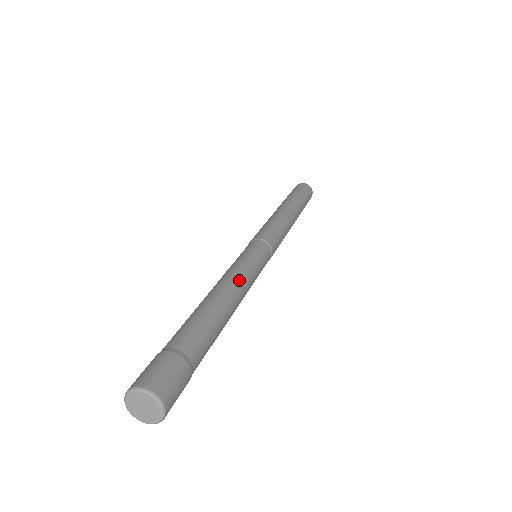
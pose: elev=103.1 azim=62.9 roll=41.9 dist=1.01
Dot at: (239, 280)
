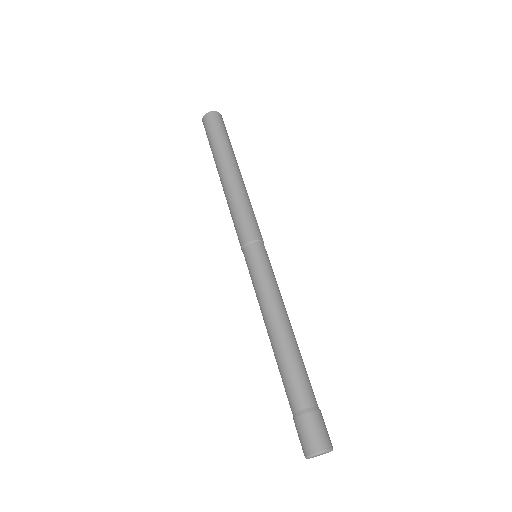
Dot at: (272, 308)
